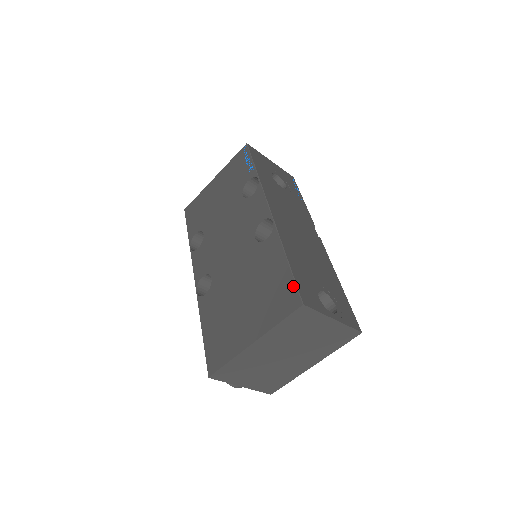
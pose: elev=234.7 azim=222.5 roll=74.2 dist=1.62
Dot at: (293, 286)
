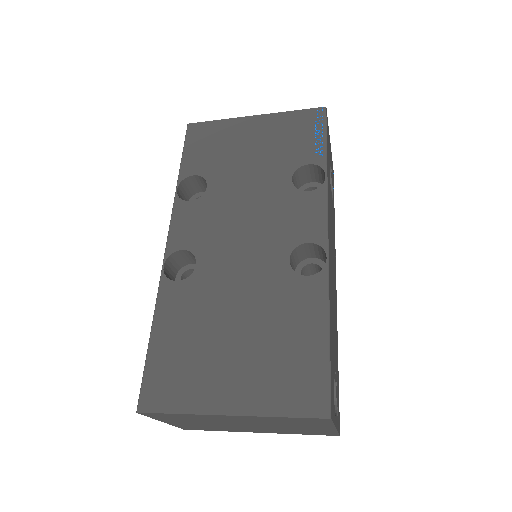
Dot at: (325, 379)
